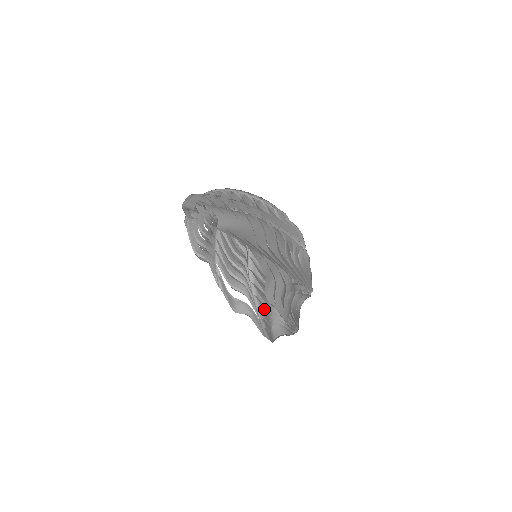
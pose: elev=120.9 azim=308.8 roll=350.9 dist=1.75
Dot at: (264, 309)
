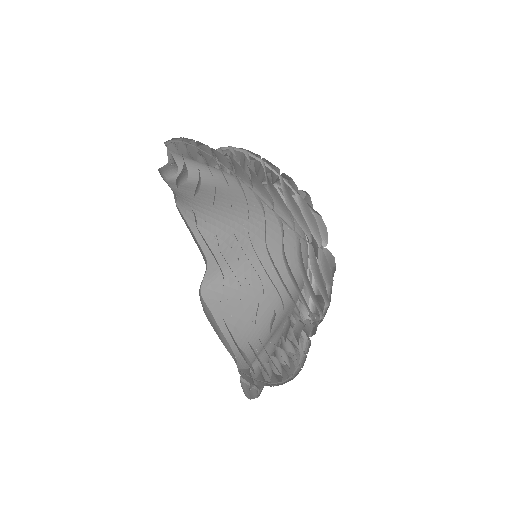
Dot at: occluded
